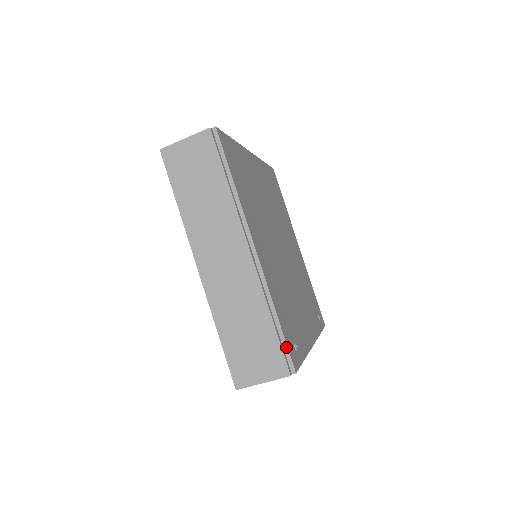
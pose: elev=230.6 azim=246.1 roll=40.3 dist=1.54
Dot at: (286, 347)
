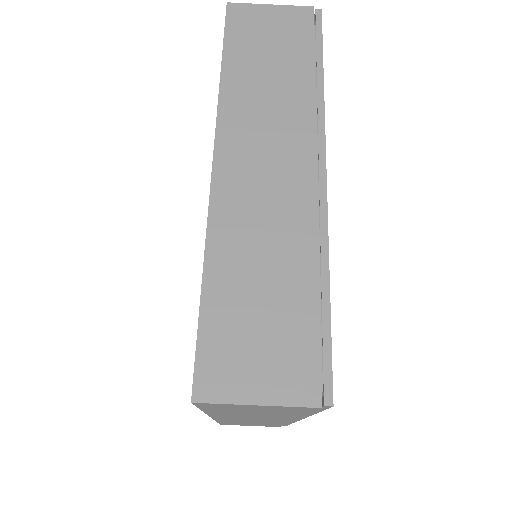
Dot at: (329, 347)
